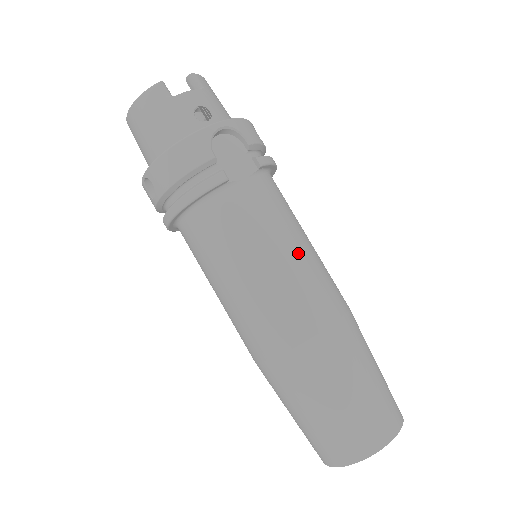
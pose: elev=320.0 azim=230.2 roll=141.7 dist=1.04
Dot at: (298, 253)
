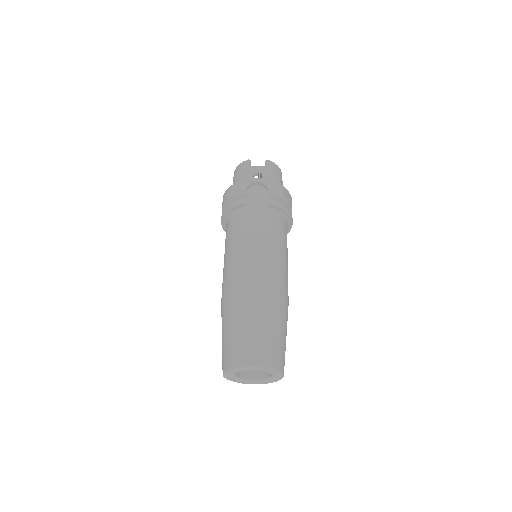
Dot at: (262, 249)
